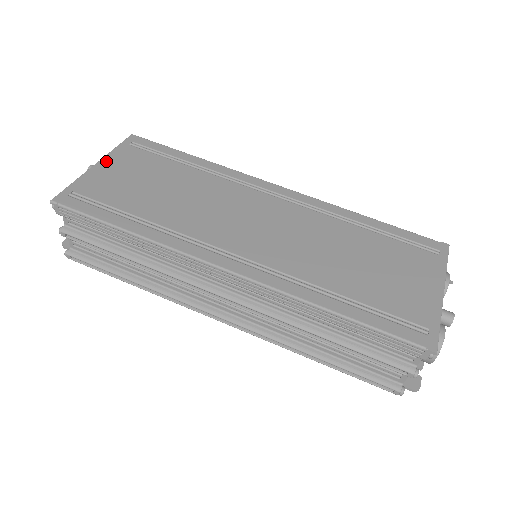
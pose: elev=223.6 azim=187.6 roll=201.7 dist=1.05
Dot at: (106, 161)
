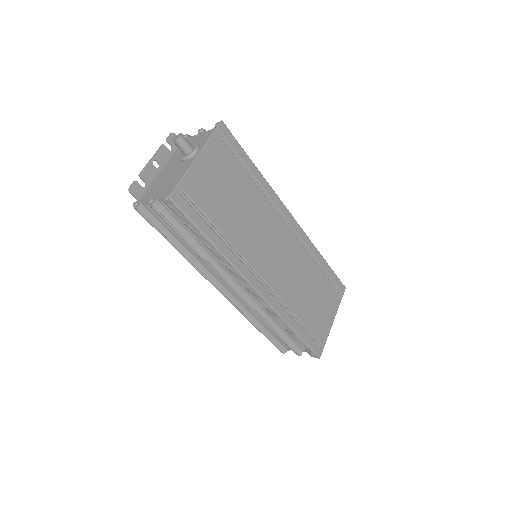
Dot at: (204, 155)
